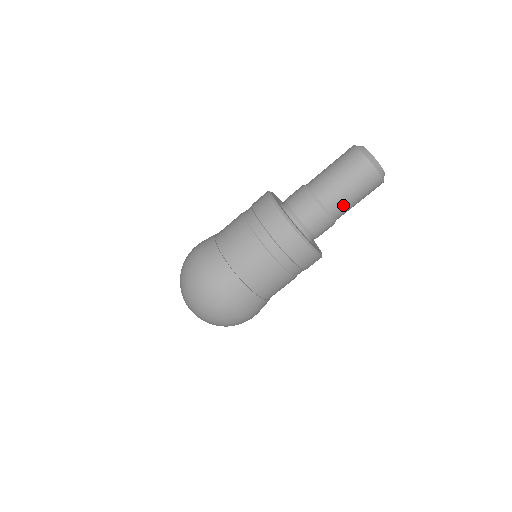
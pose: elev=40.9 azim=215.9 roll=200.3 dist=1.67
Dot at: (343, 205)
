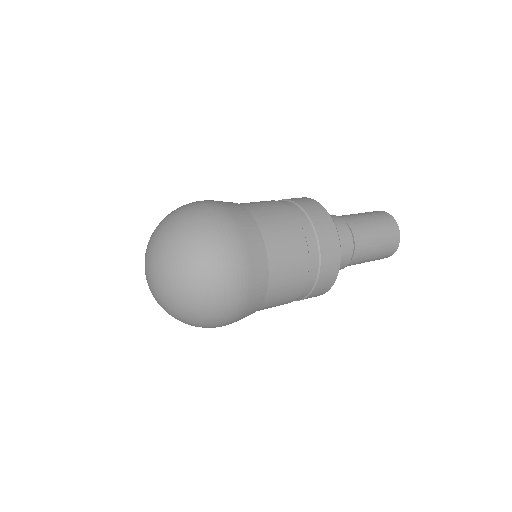
Dot at: (366, 247)
